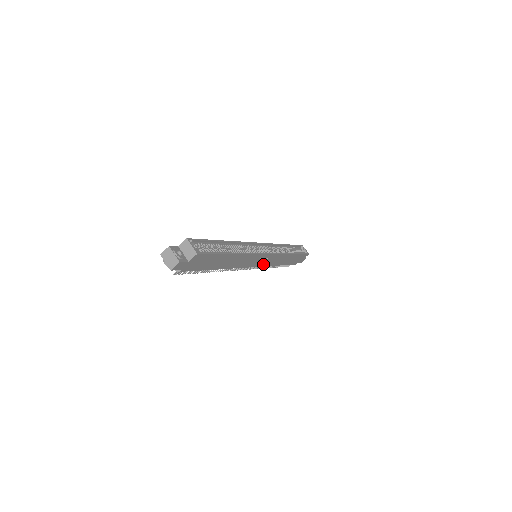
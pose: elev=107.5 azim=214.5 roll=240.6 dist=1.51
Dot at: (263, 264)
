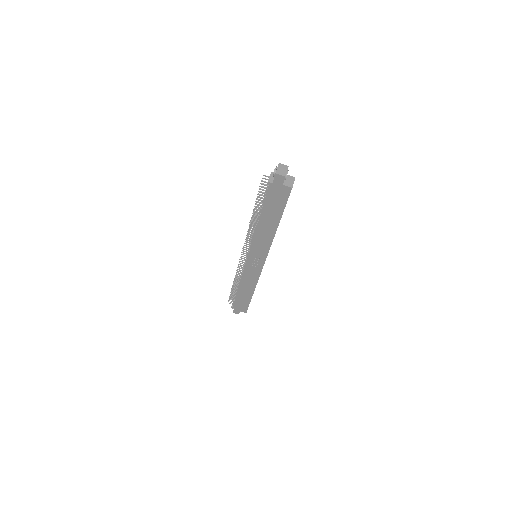
Dot at: (248, 267)
